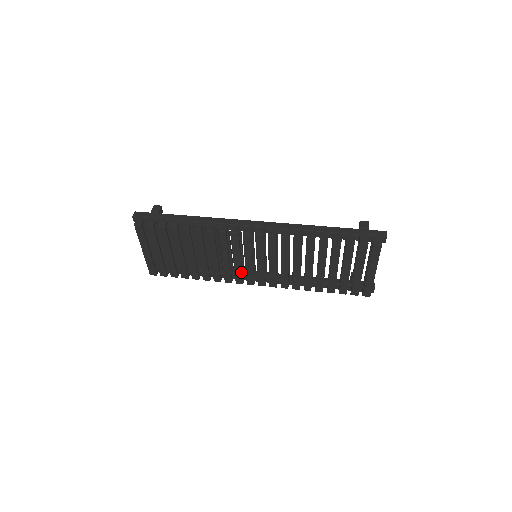
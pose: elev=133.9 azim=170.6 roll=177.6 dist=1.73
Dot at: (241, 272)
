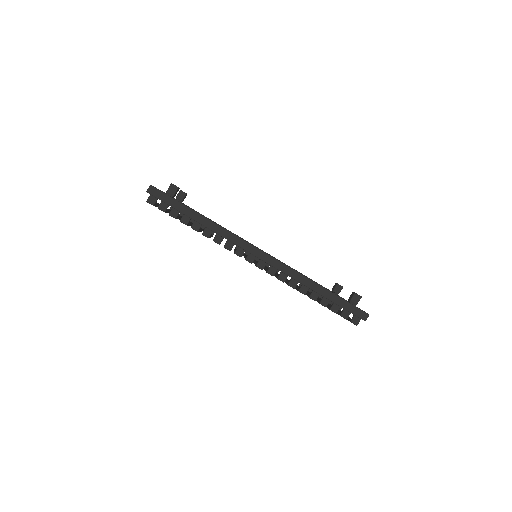
Dot at: occluded
